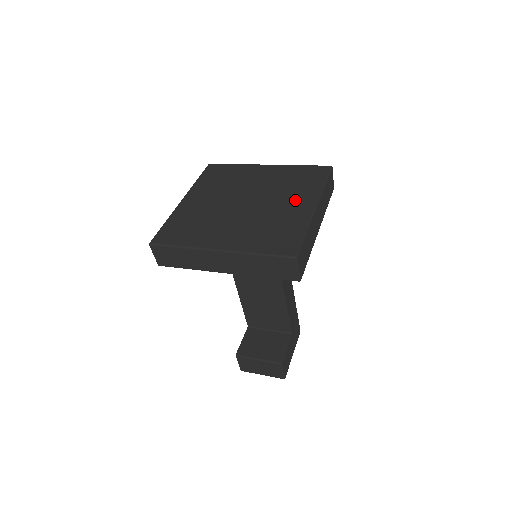
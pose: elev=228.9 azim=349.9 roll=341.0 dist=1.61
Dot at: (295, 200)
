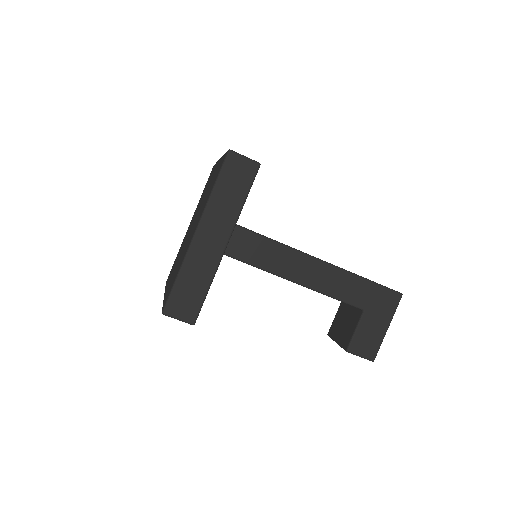
Dot at: (196, 222)
